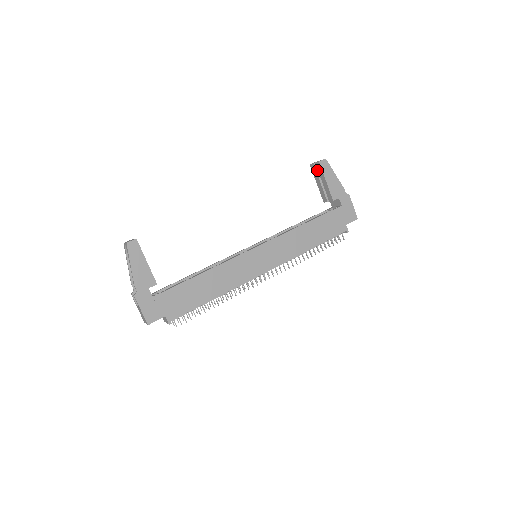
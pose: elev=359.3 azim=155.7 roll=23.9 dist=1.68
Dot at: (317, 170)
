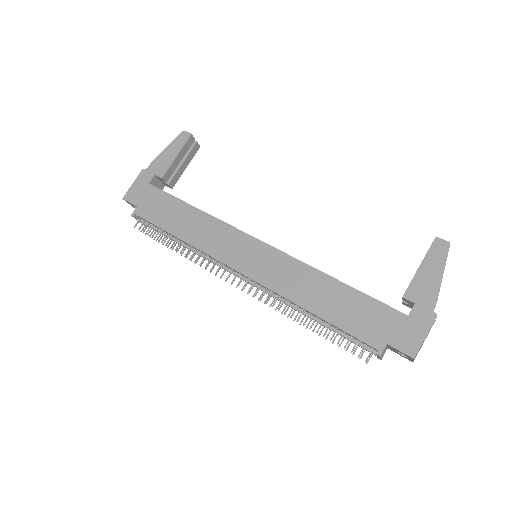
Dot at: occluded
